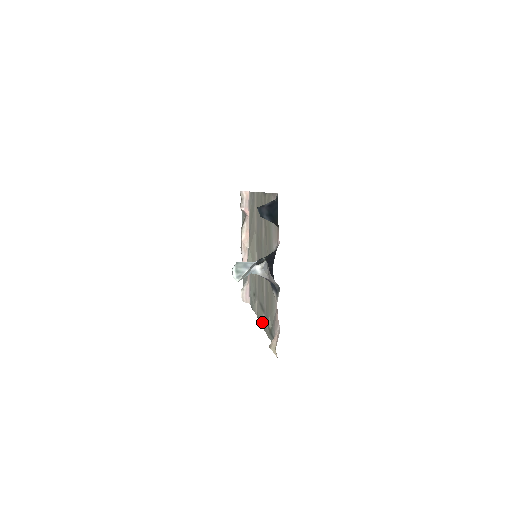
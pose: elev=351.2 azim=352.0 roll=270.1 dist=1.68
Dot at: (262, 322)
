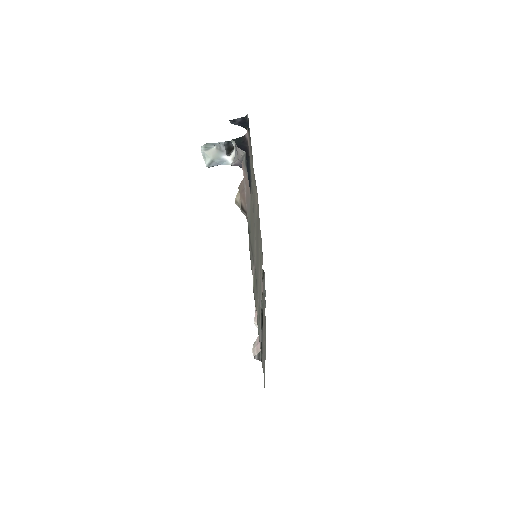
Dot at: (253, 279)
